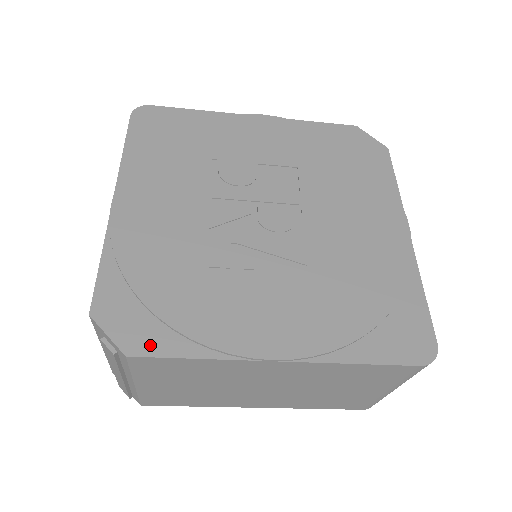
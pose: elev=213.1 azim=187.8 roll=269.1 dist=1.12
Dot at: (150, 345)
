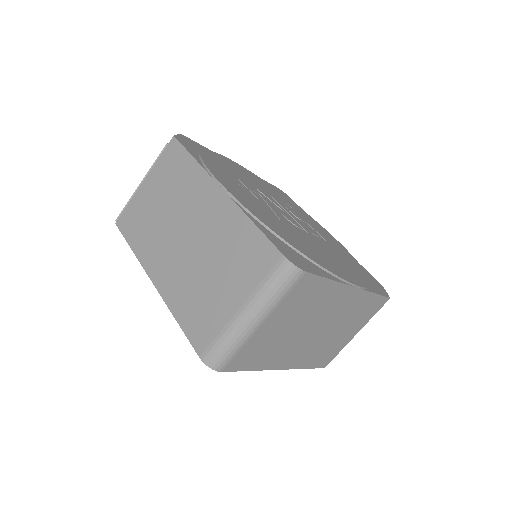
Dot at: (186, 145)
